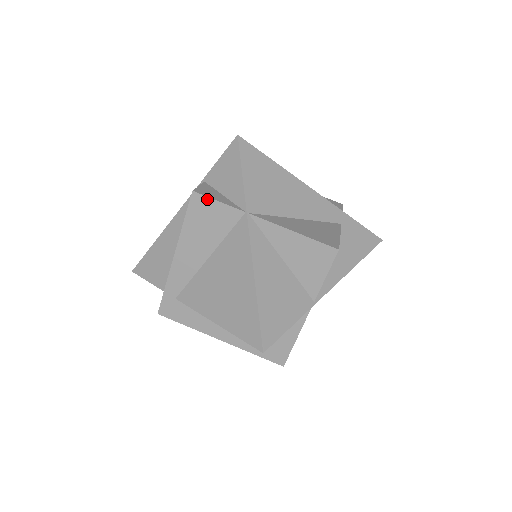
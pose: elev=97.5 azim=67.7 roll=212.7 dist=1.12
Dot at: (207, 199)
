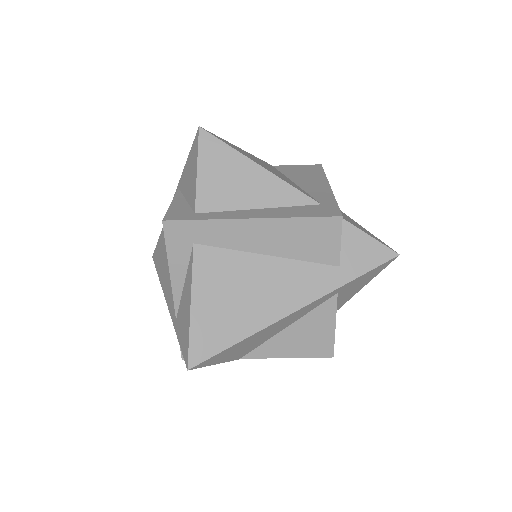
Dot at: occluded
